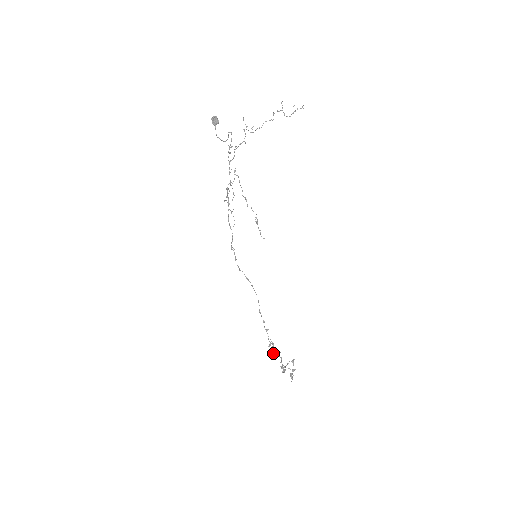
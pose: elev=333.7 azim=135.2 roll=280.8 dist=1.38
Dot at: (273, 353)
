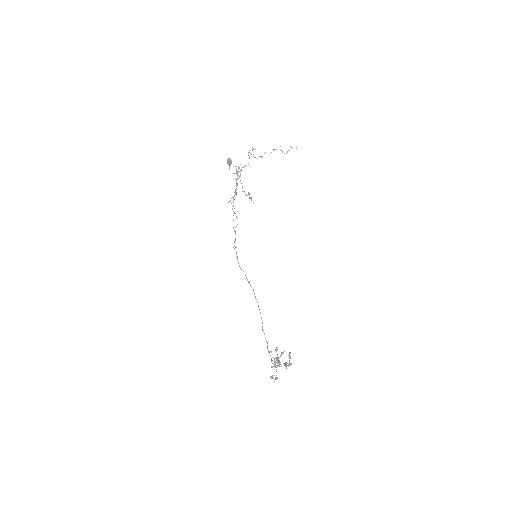
Dot at: occluded
